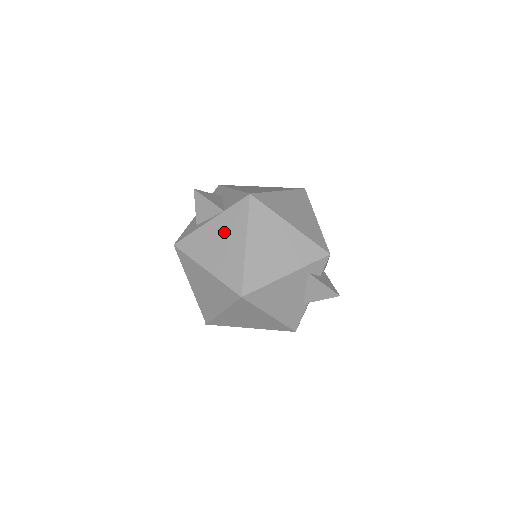
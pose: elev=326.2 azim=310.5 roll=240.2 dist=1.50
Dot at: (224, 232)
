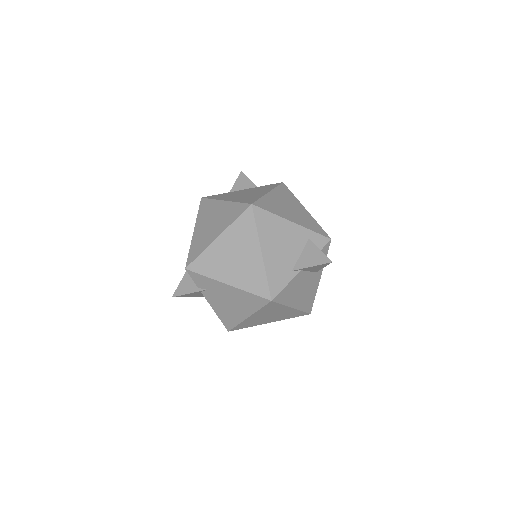
Dot at: (252, 191)
